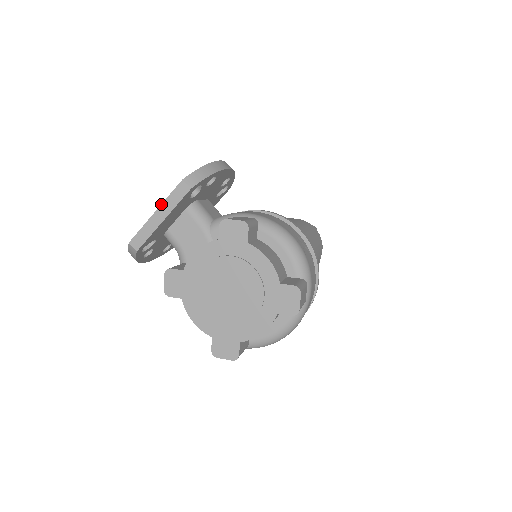
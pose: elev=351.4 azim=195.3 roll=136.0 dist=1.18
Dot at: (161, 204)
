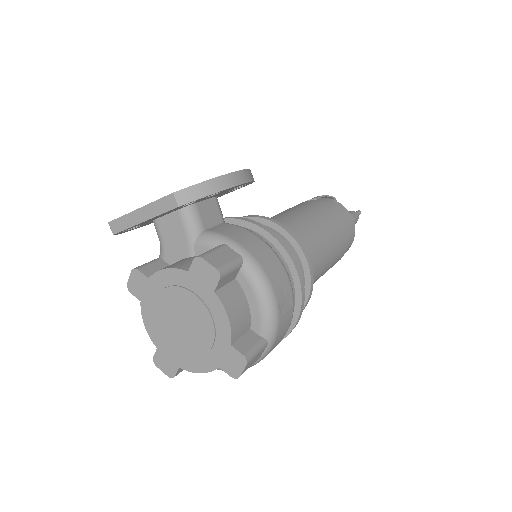
Dot at: occluded
